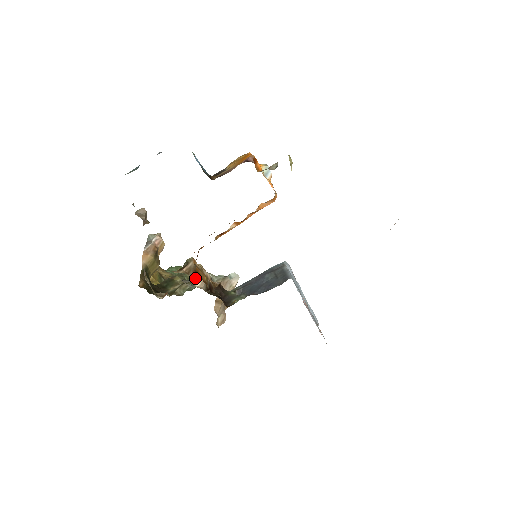
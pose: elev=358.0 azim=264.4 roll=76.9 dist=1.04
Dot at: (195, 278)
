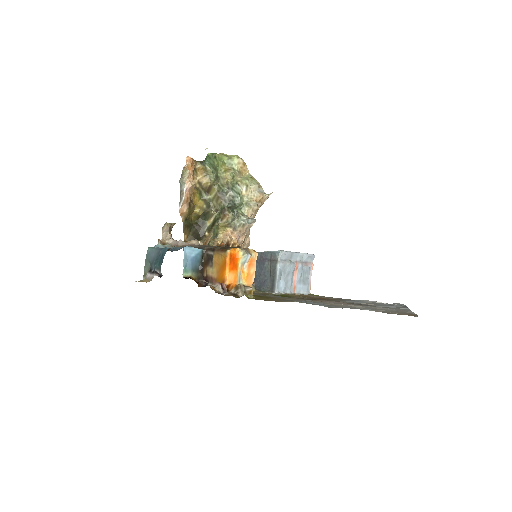
Dot at: occluded
